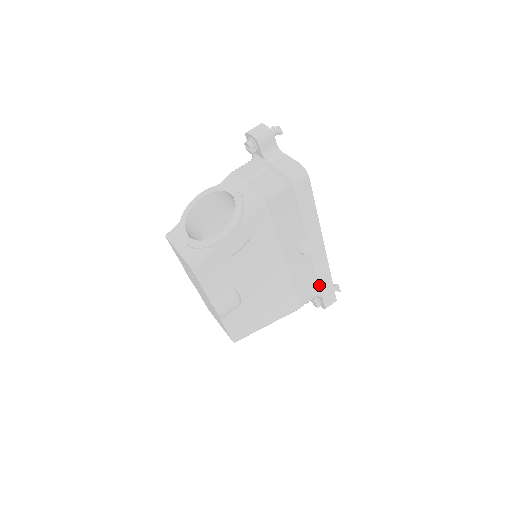
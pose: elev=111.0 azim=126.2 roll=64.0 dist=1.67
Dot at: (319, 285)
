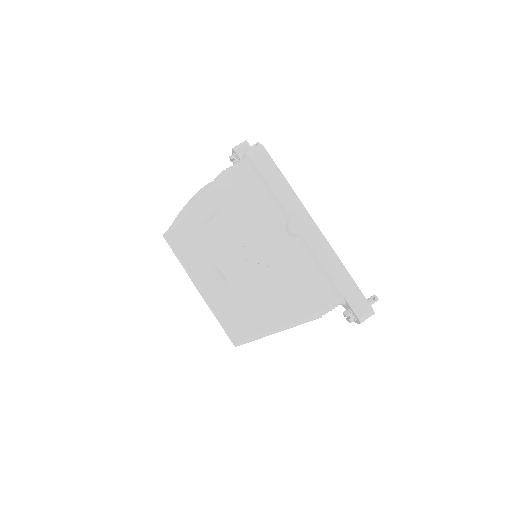
Dot at: (332, 279)
